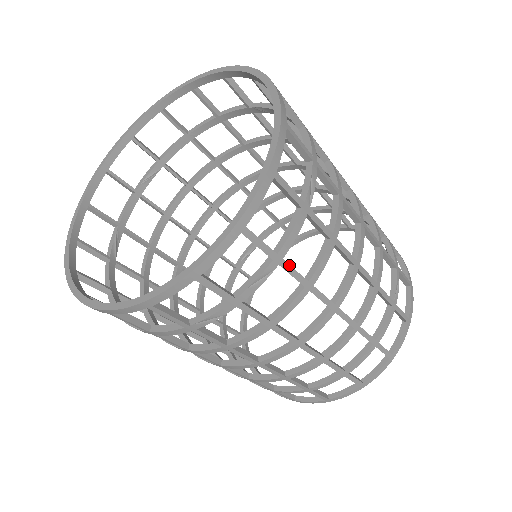
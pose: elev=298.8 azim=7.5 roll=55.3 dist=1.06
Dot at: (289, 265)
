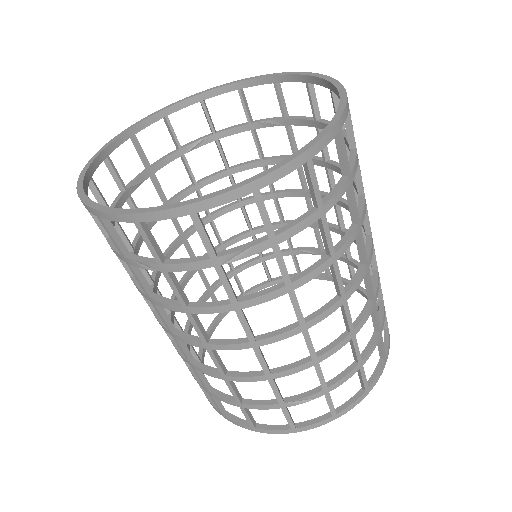
Dot at: (172, 280)
